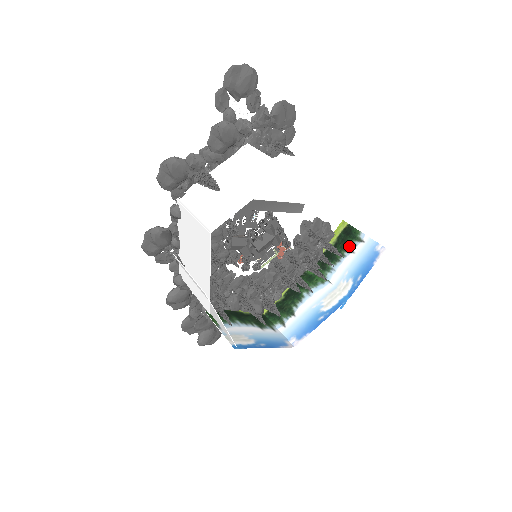
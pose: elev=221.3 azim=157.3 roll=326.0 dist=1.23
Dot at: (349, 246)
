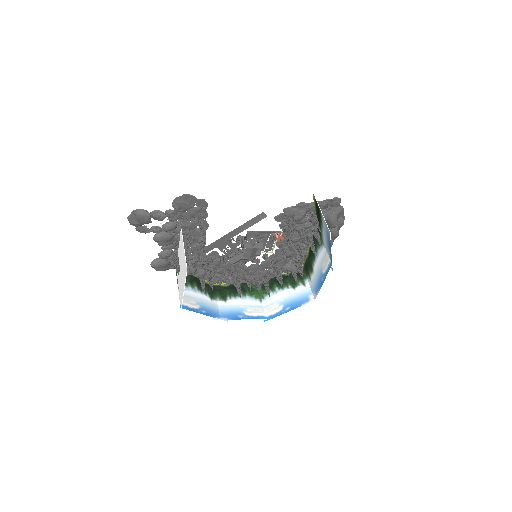
Dot at: (320, 219)
